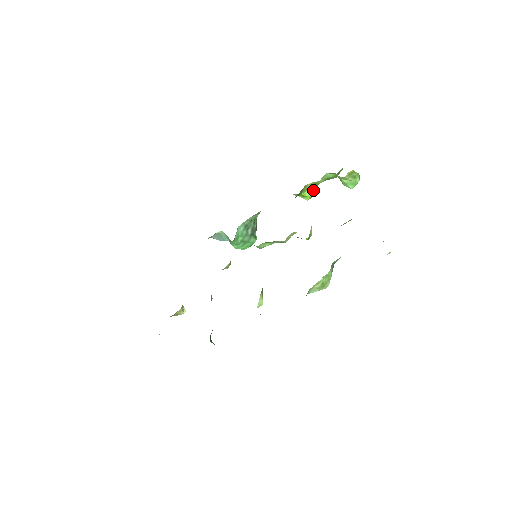
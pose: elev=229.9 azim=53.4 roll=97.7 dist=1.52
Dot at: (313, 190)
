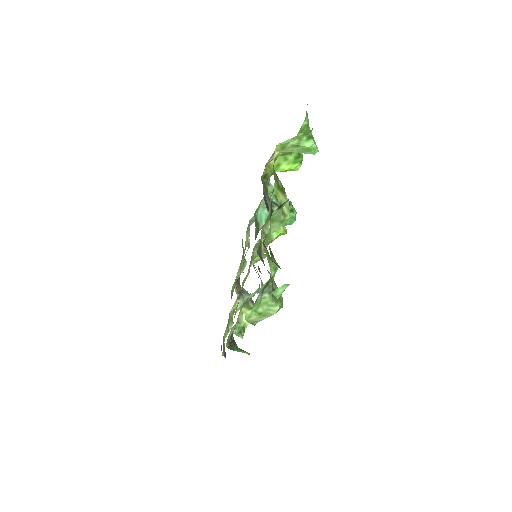
Dot at: (292, 159)
